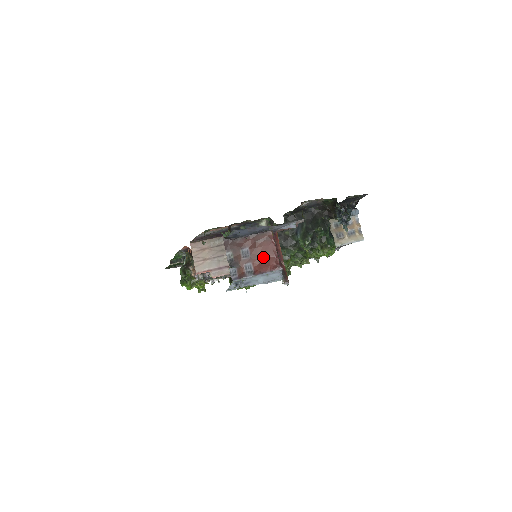
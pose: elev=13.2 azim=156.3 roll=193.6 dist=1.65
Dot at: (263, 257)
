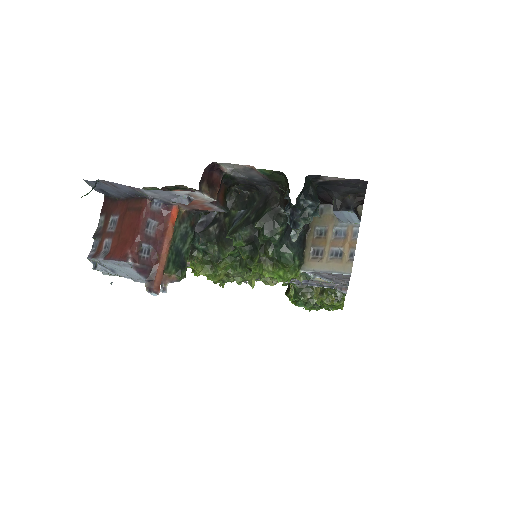
Dot at: (124, 236)
